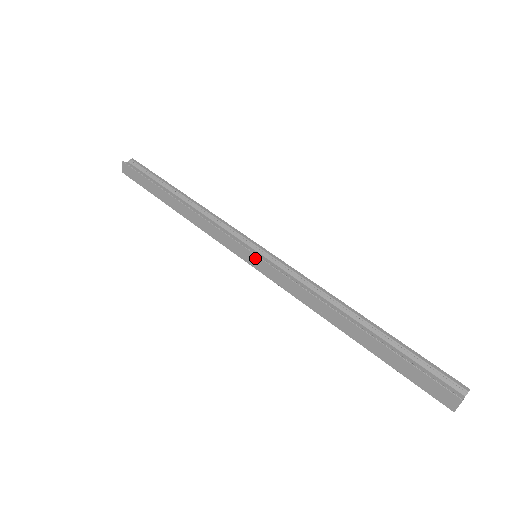
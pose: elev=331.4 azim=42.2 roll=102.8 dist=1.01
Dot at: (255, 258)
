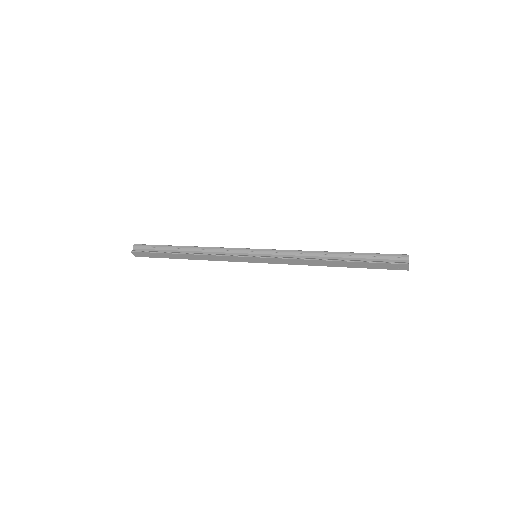
Dot at: (257, 259)
